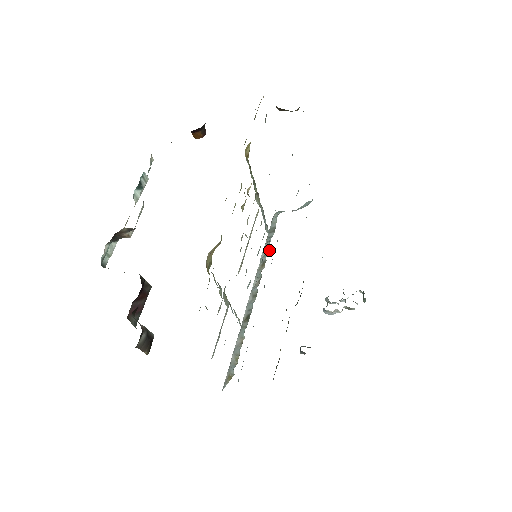
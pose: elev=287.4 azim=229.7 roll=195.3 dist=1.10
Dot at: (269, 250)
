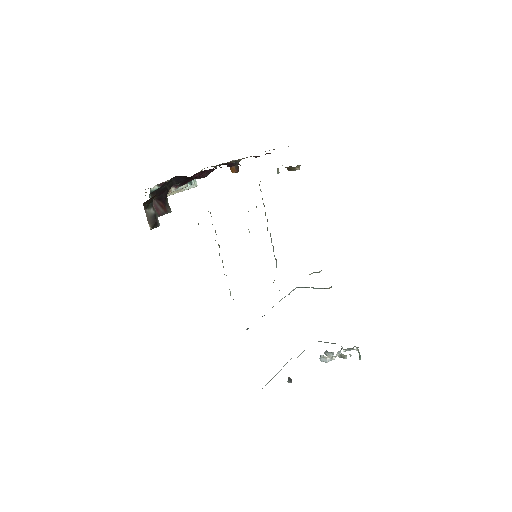
Dot at: occluded
